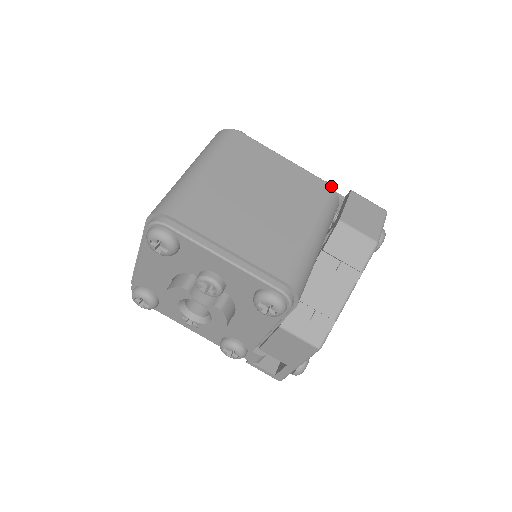
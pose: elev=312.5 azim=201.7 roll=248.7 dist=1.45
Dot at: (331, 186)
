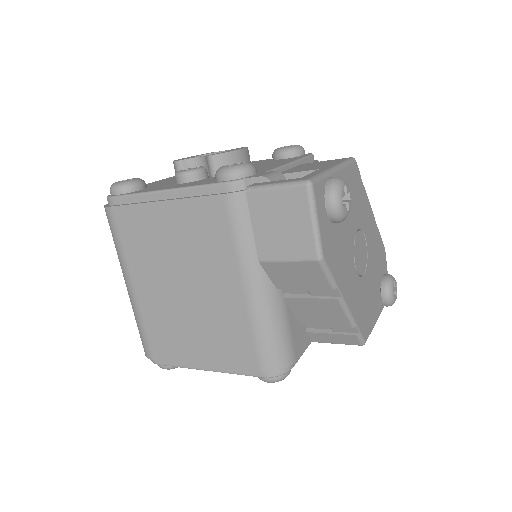
Dot at: (227, 194)
